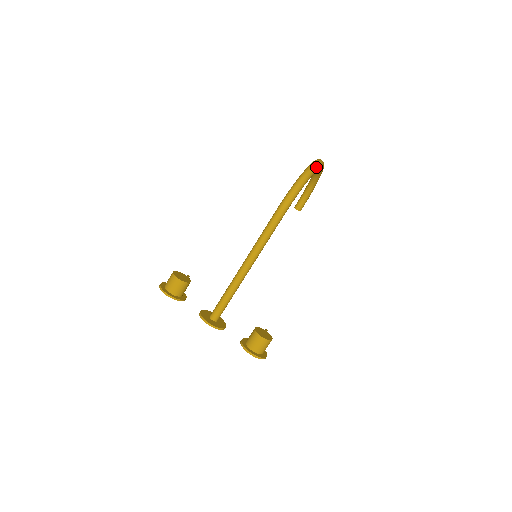
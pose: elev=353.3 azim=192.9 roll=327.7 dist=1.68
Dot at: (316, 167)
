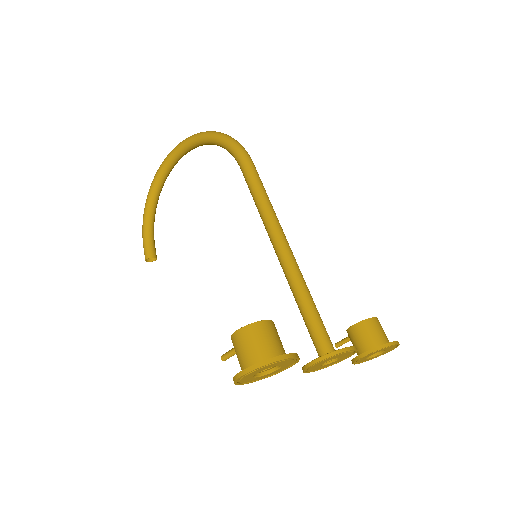
Dot at: occluded
